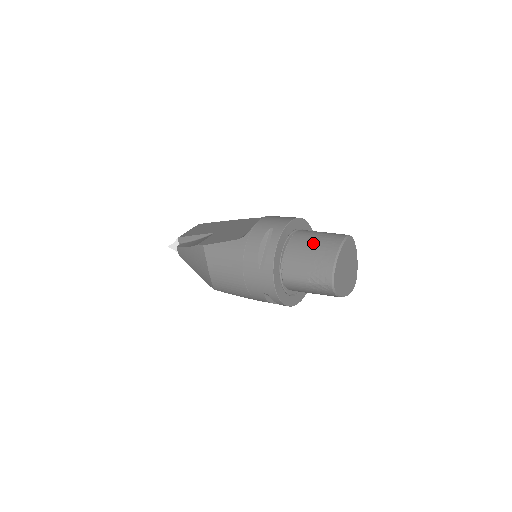
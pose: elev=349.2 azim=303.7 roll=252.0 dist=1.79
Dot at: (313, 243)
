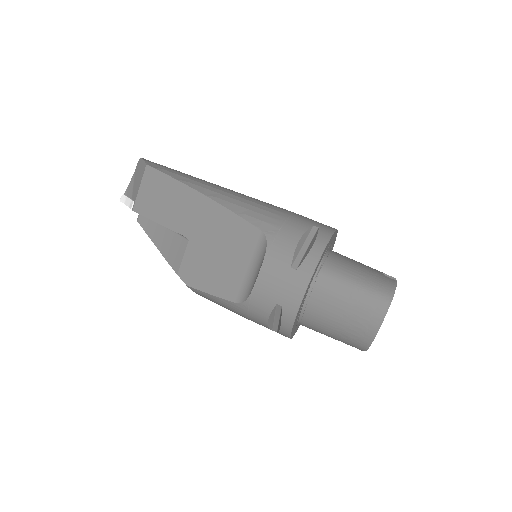
Dot at: (339, 316)
